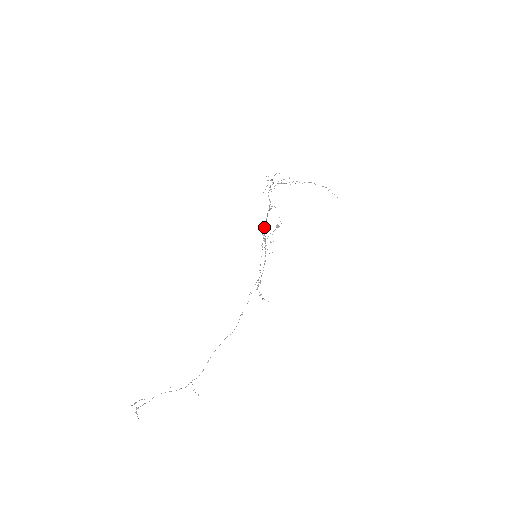
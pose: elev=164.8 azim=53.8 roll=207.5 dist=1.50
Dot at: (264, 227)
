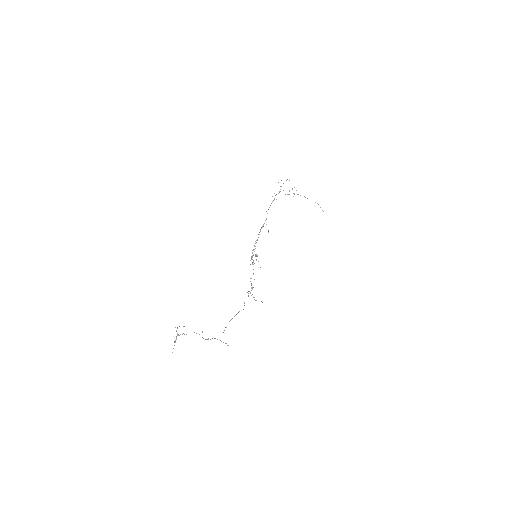
Dot at: (255, 243)
